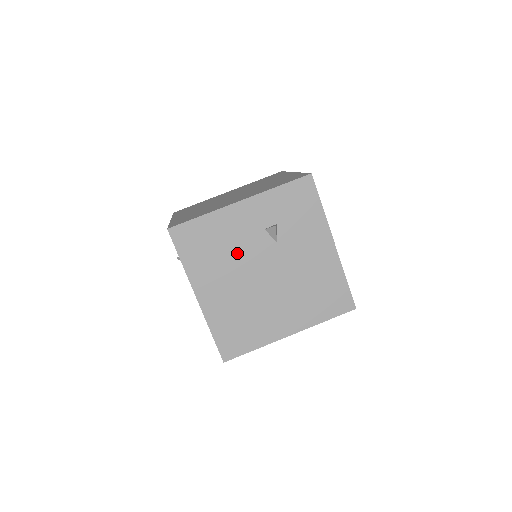
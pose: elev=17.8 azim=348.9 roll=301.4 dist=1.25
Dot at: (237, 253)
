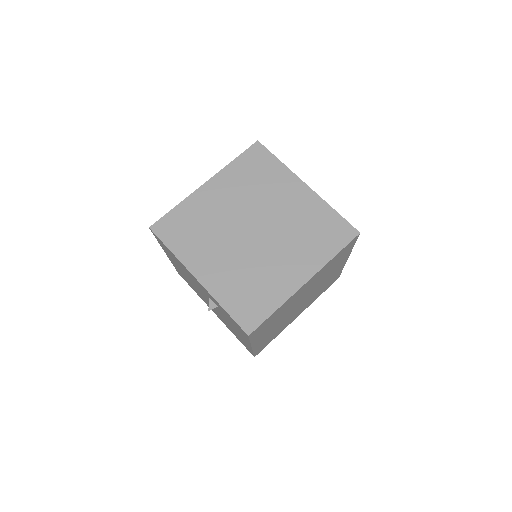
Dot at: occluded
